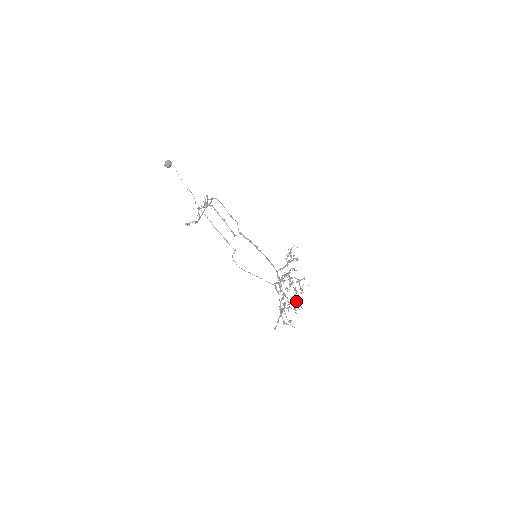
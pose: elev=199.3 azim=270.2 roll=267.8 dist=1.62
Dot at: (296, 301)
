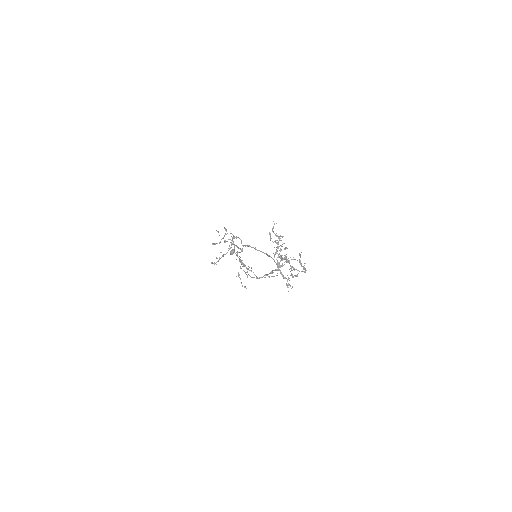
Dot at: occluded
